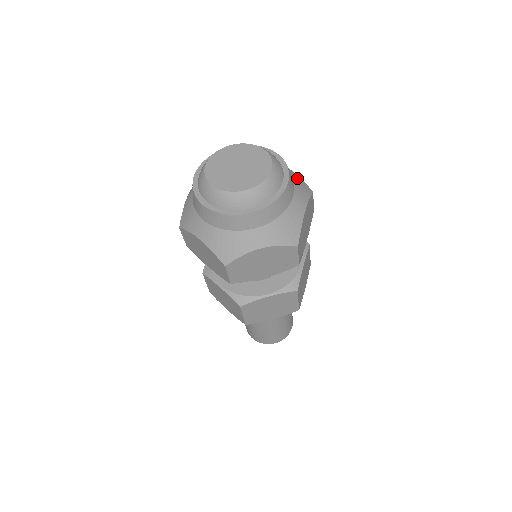
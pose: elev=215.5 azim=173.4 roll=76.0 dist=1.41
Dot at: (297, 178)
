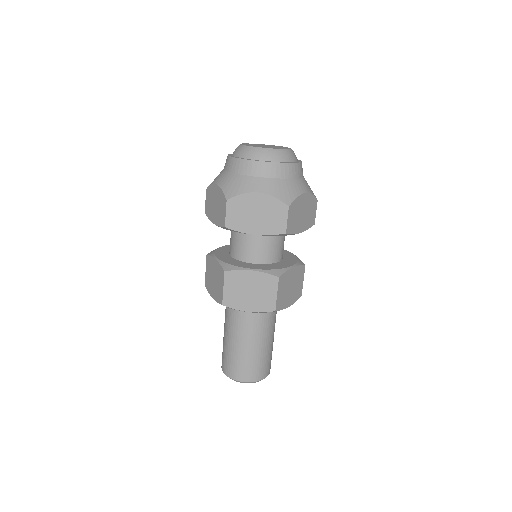
Dot at: occluded
